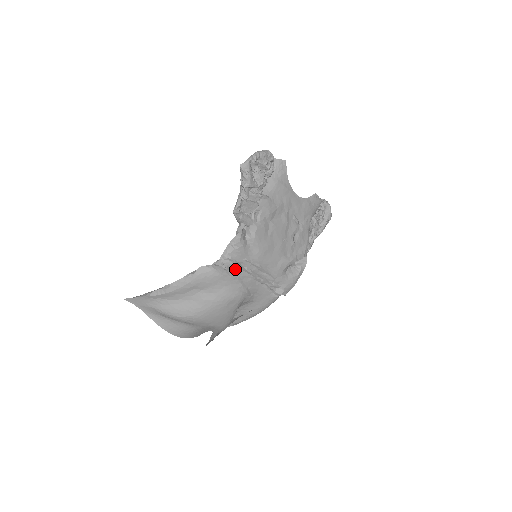
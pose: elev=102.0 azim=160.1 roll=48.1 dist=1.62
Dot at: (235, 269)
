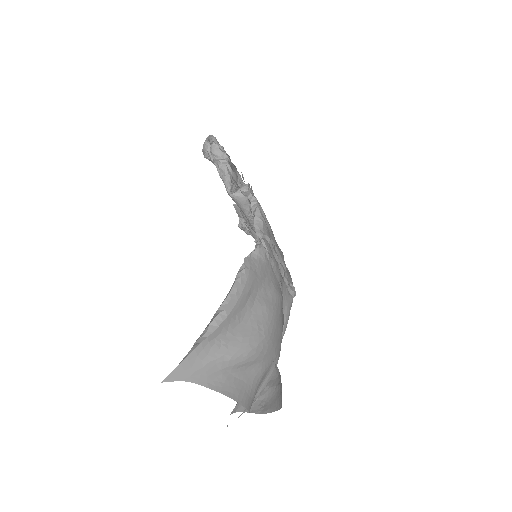
Dot at: (270, 252)
